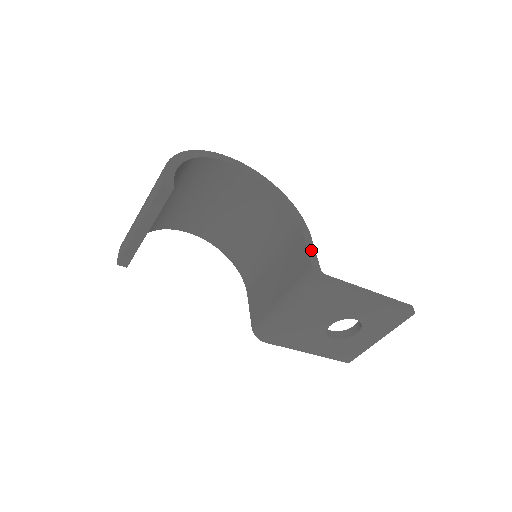
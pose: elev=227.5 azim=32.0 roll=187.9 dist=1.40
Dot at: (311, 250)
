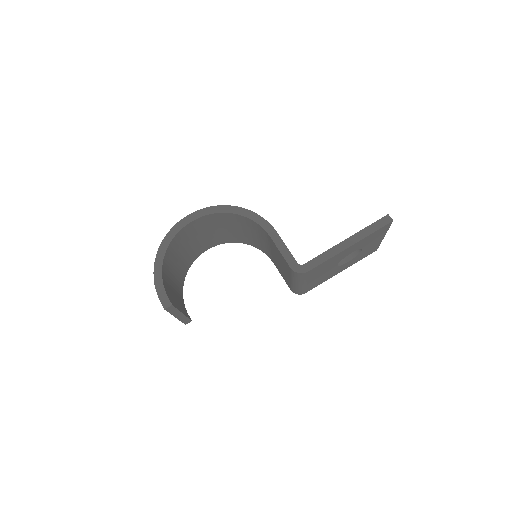
Dot at: (283, 250)
